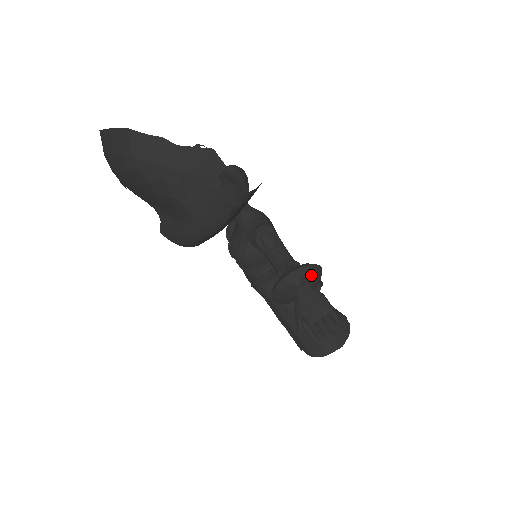
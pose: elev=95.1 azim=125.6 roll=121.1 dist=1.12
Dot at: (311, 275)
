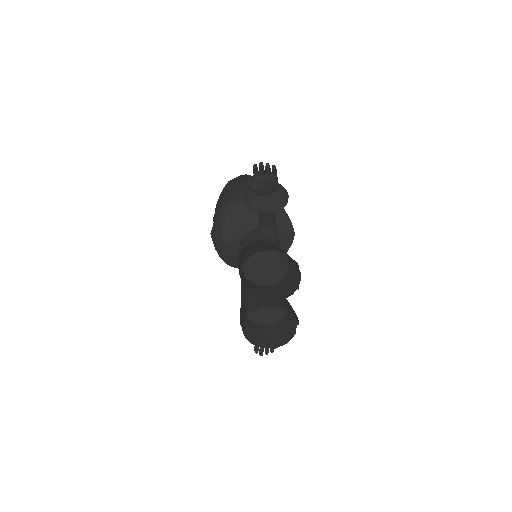
Dot at: (277, 185)
